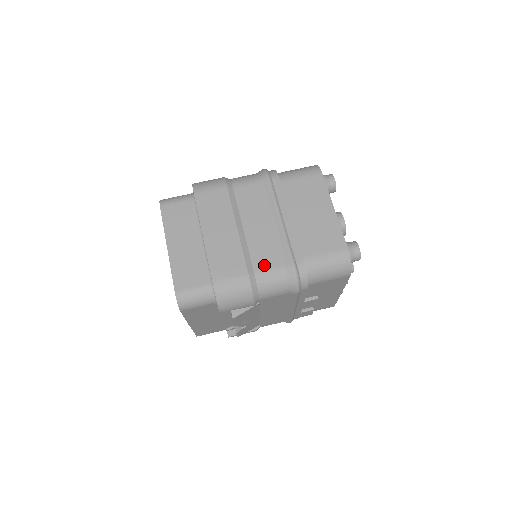
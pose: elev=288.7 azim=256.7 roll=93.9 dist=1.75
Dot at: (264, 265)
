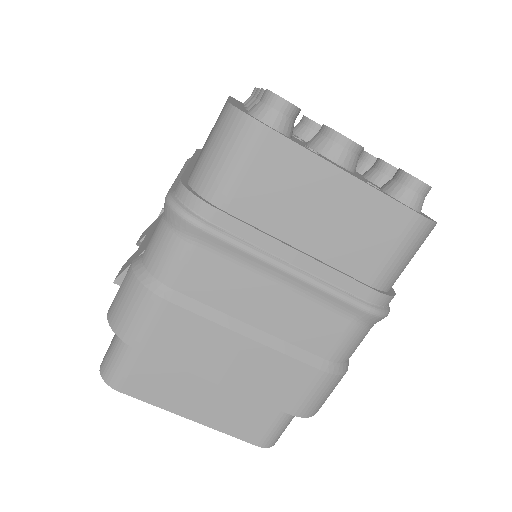
Dot at: (329, 342)
